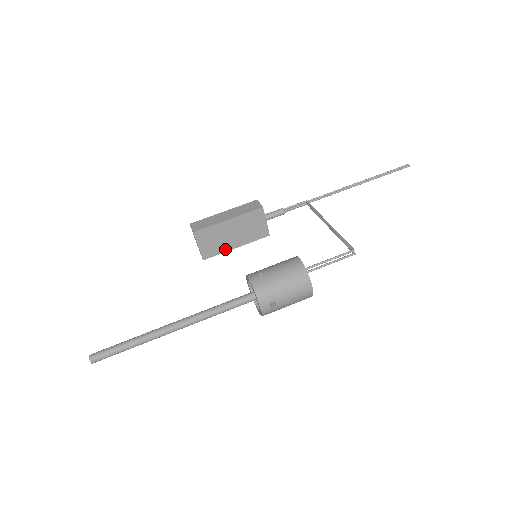
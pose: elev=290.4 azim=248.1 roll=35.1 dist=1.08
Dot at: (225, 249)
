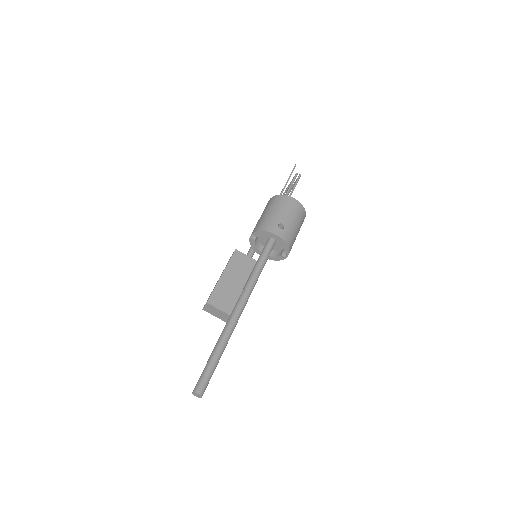
Dot at: occluded
